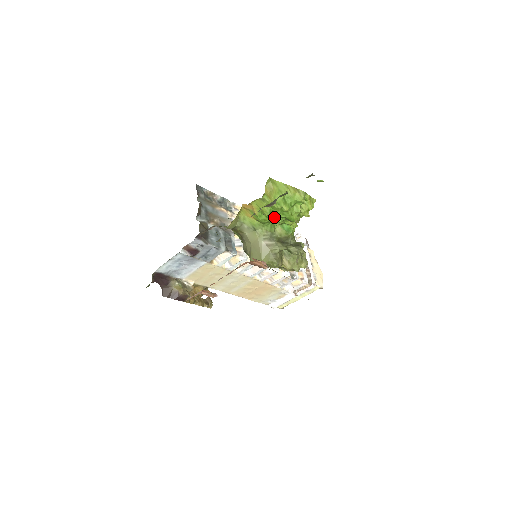
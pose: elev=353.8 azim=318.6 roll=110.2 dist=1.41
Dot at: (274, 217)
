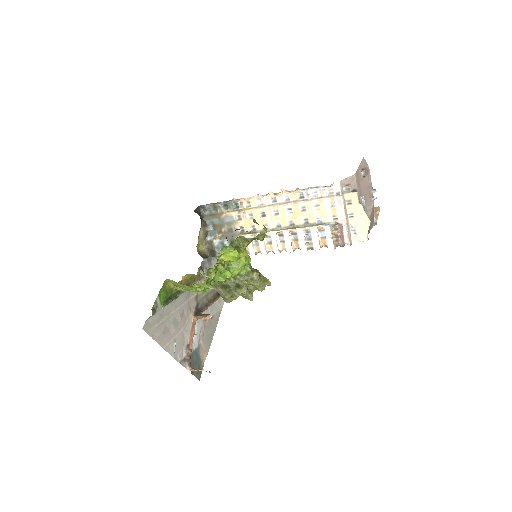
Dot at: occluded
